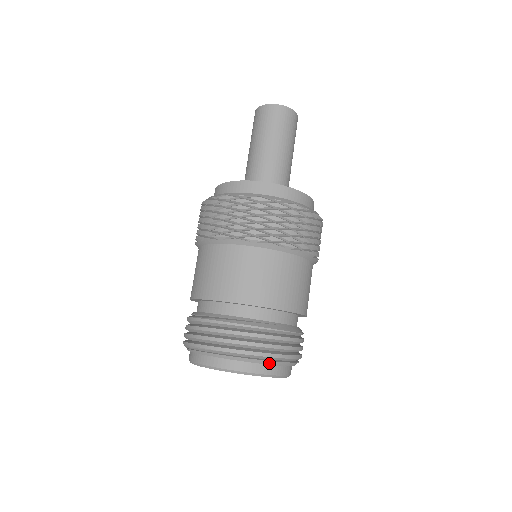
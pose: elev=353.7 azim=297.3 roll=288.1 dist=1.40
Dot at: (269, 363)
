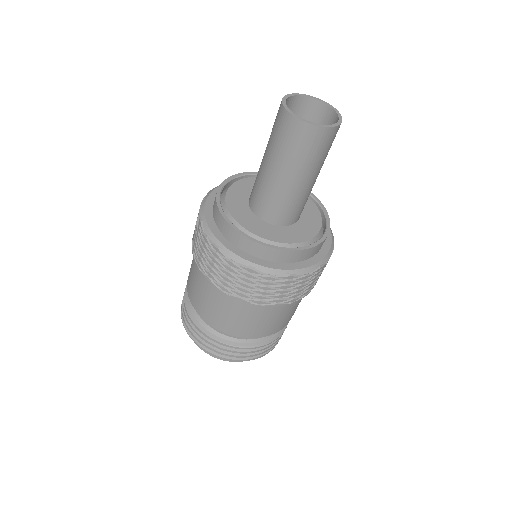
Dot at: occluded
